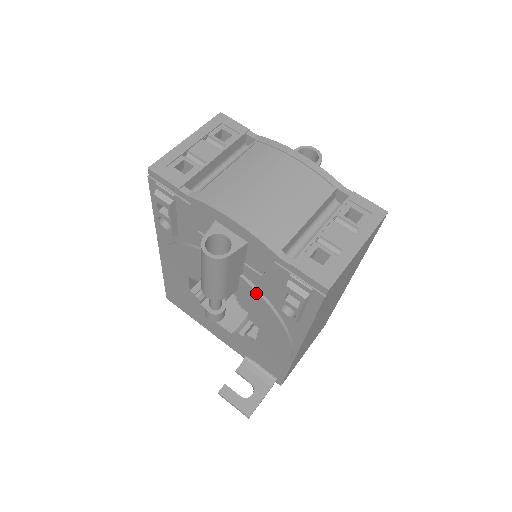
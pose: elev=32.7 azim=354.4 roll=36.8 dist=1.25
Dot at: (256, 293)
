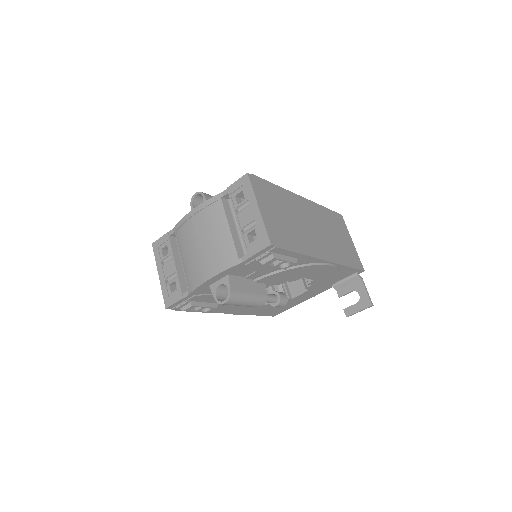
Dot at: (269, 276)
